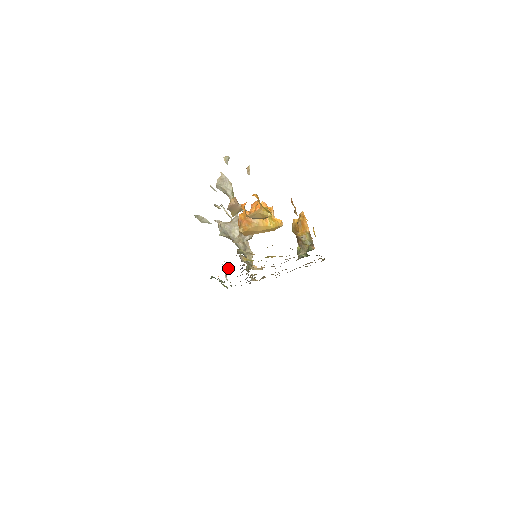
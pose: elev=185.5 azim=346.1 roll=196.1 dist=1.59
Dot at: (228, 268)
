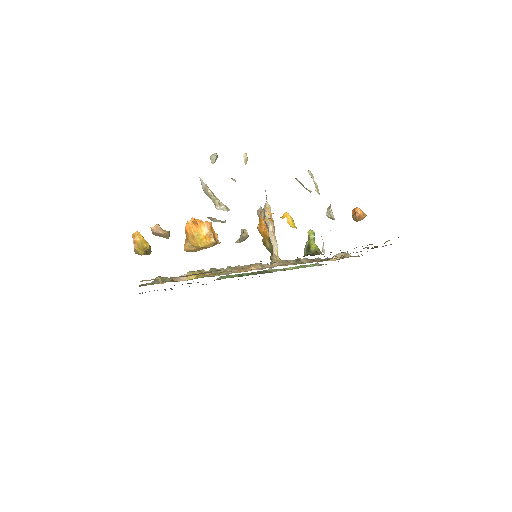
Dot at: (193, 281)
